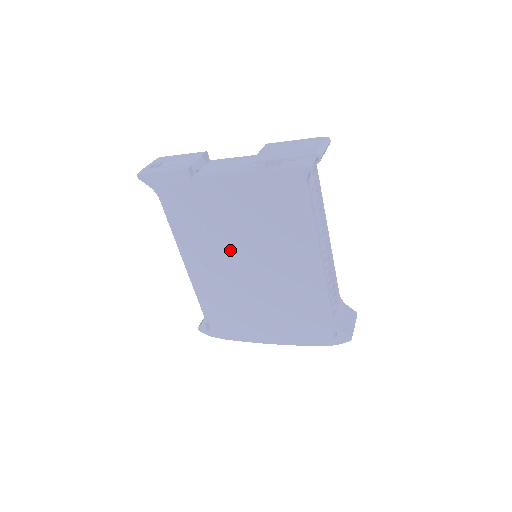
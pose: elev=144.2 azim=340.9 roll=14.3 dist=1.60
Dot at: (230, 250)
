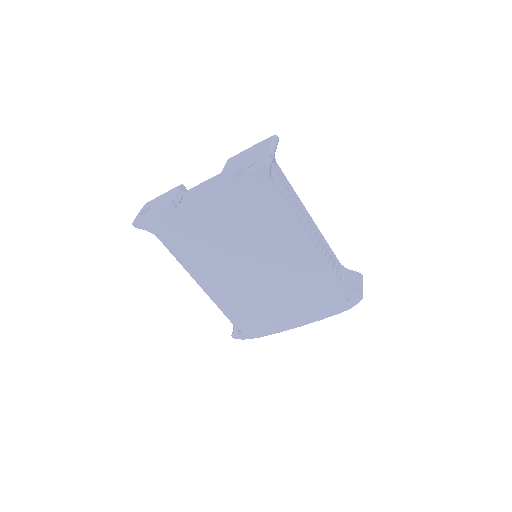
Dot at: (231, 259)
